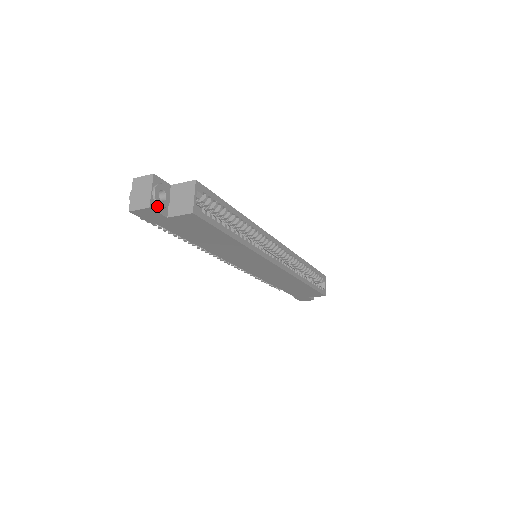
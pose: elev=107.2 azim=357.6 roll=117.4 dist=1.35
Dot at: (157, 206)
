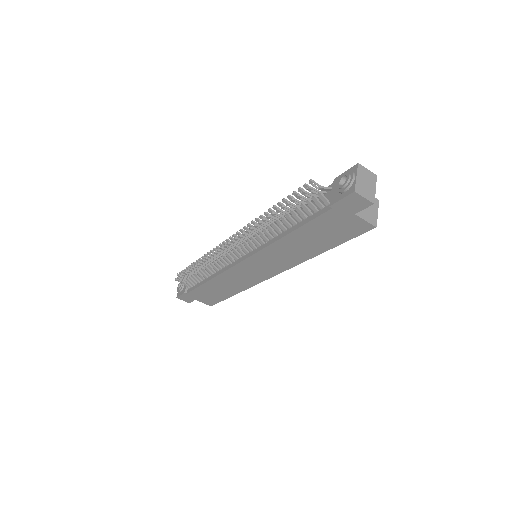
Dot at: occluded
